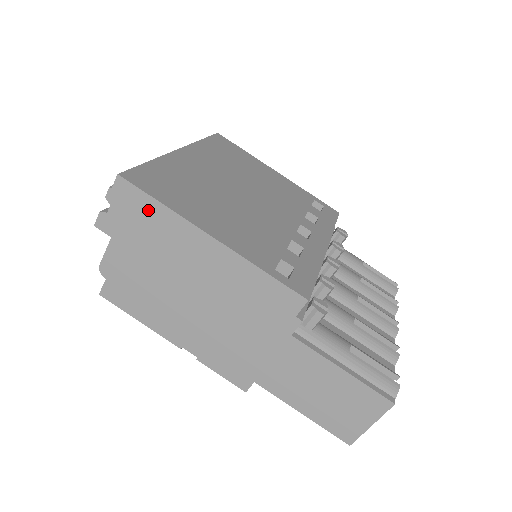
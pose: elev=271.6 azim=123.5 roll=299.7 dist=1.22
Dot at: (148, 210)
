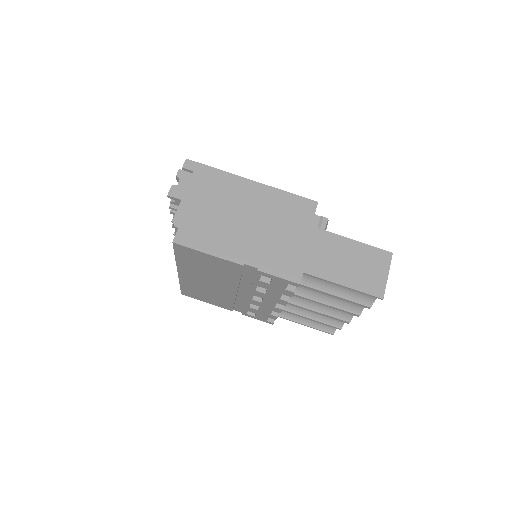
Dot at: (208, 174)
